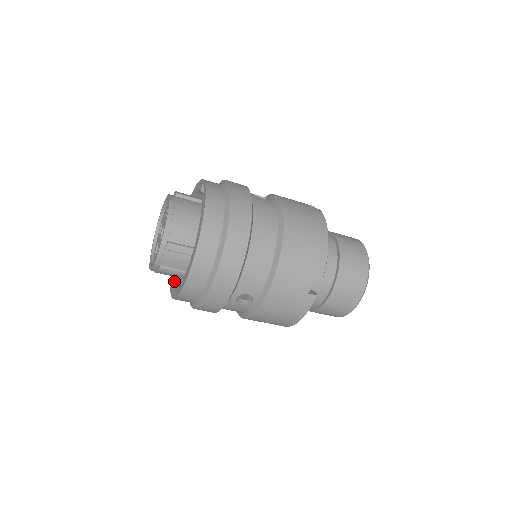
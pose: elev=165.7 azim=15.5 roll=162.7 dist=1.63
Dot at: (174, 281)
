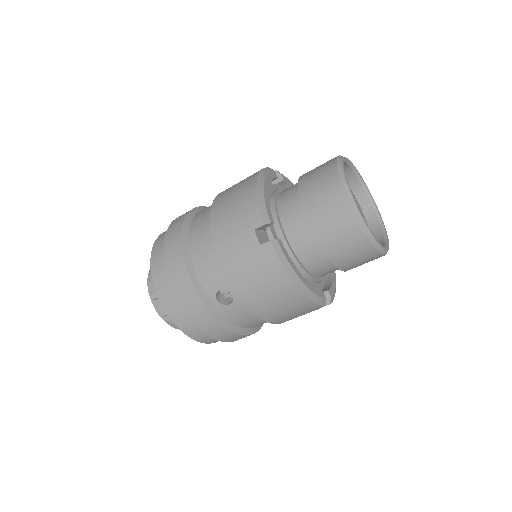
Dot at: occluded
